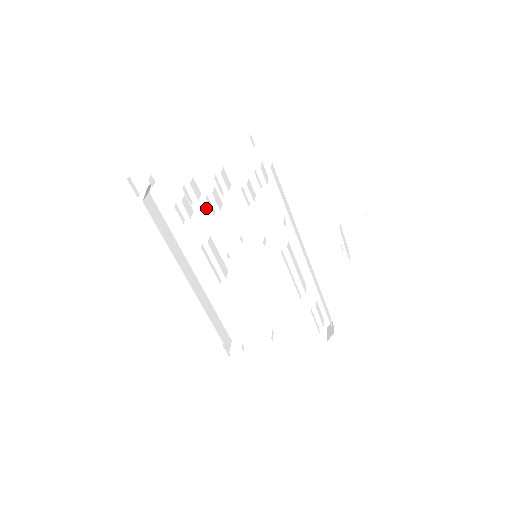
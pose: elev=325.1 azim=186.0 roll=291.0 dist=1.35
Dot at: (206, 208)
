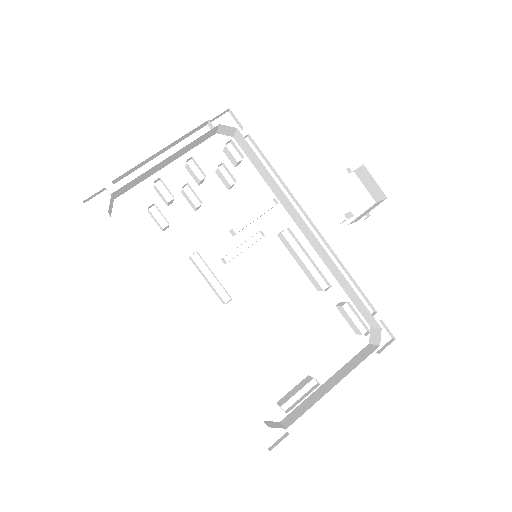
Dot at: (182, 219)
